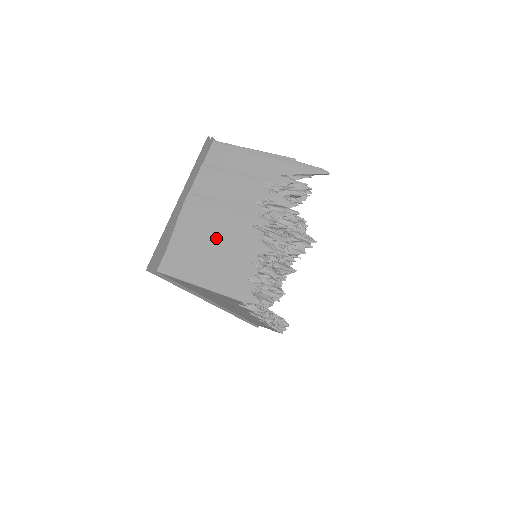
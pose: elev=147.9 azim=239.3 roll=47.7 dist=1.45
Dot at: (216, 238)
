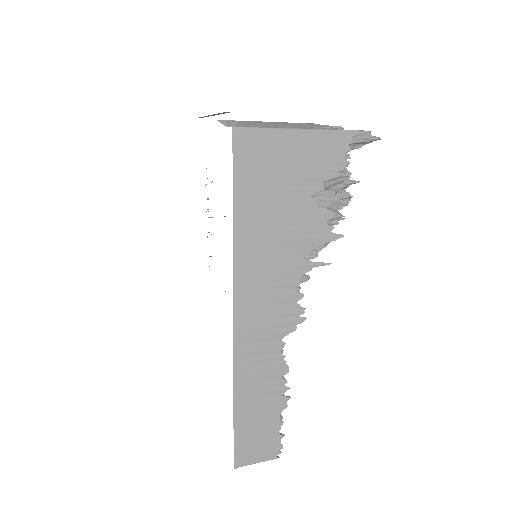
Dot at: (277, 125)
